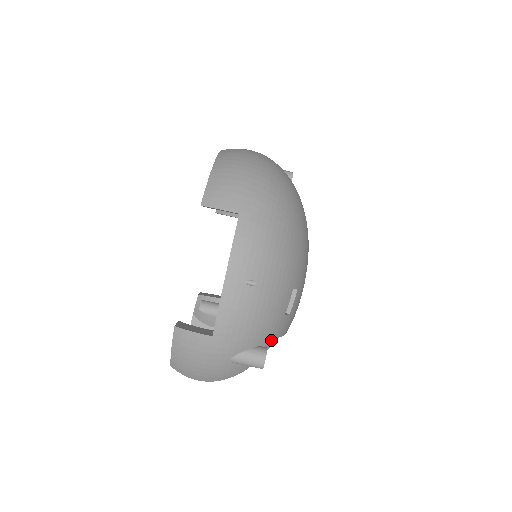
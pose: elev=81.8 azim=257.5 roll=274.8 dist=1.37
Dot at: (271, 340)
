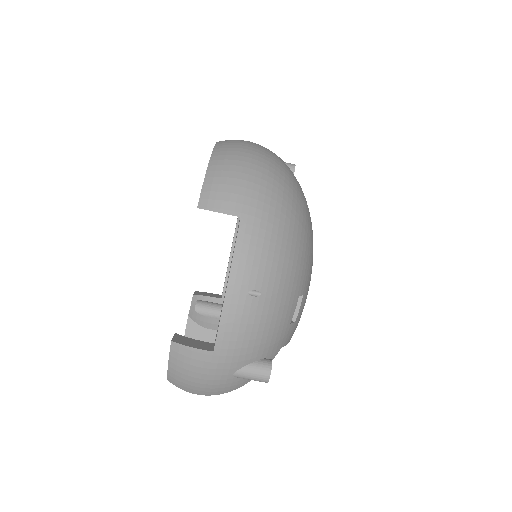
Dot at: (276, 351)
